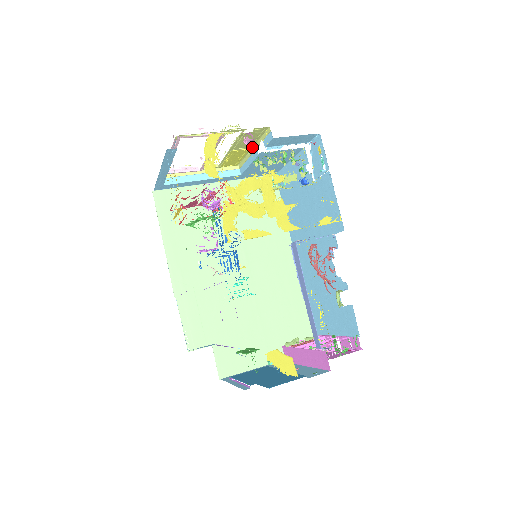
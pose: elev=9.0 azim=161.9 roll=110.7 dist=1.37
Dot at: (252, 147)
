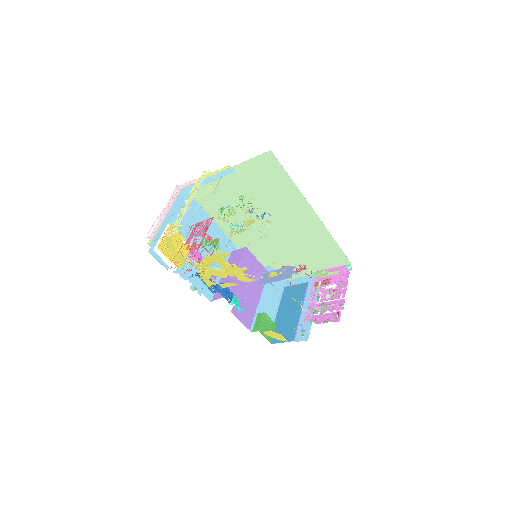
Dot at: occluded
